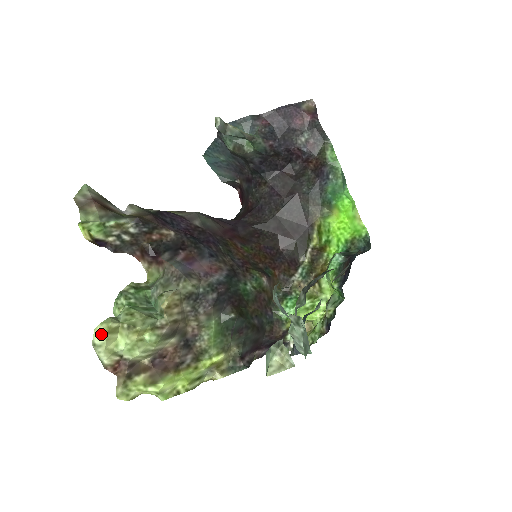
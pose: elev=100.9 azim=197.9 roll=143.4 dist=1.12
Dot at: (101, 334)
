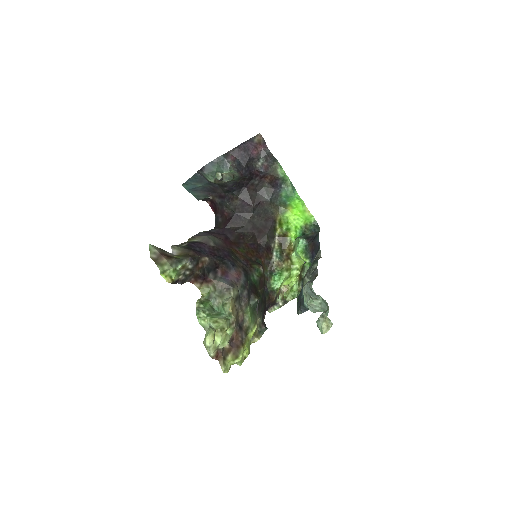
Dot at: (211, 340)
